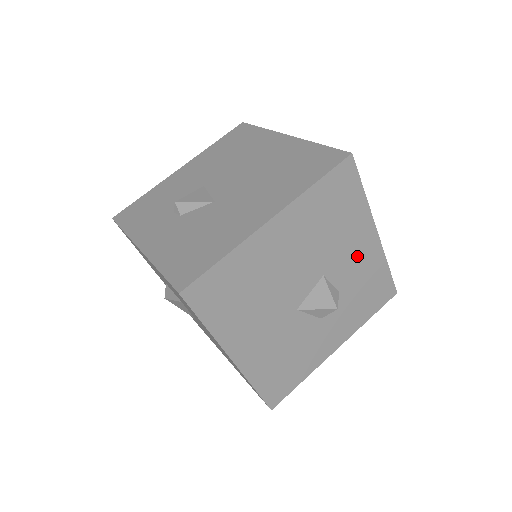
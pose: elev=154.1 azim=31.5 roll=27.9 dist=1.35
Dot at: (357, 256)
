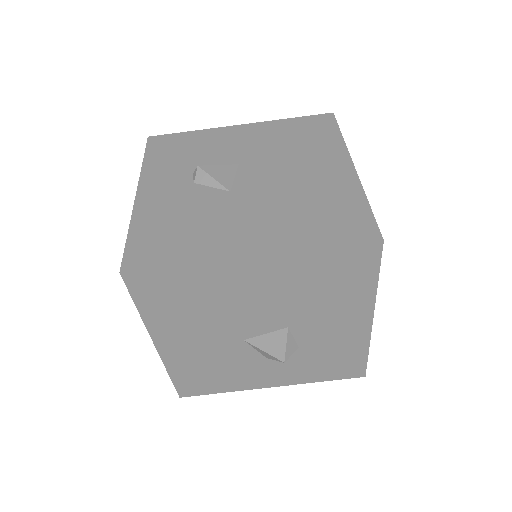
Dot at: (336, 329)
